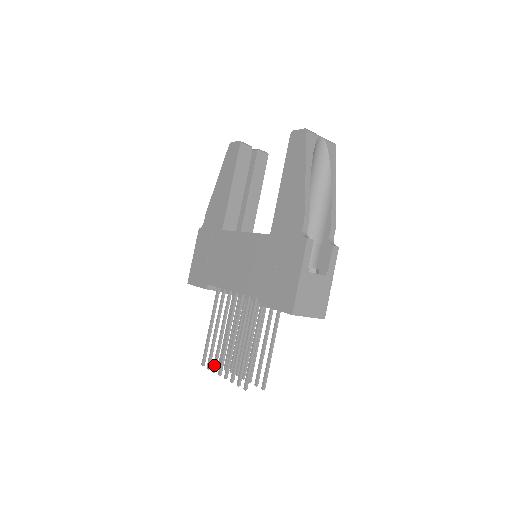
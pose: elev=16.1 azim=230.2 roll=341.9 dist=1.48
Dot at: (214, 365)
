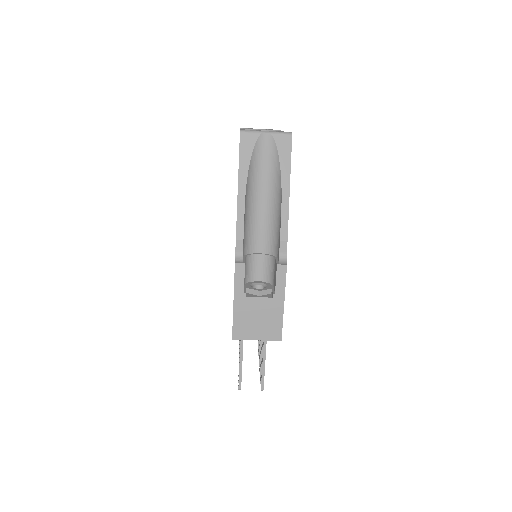
Dot at: occluded
